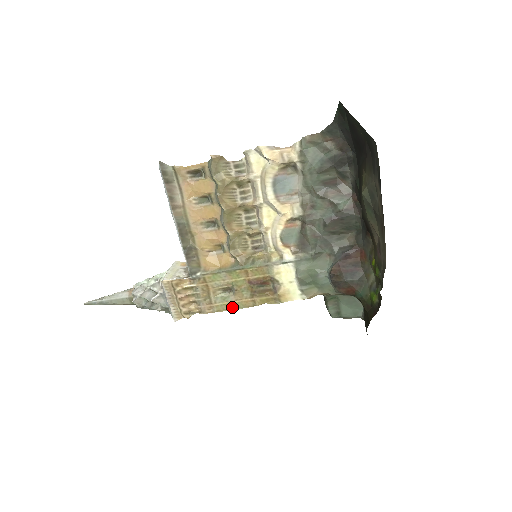
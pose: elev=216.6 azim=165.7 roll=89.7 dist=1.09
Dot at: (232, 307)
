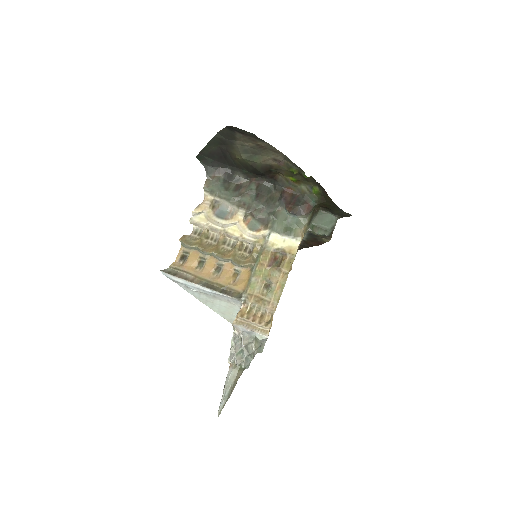
Dot at: (280, 290)
